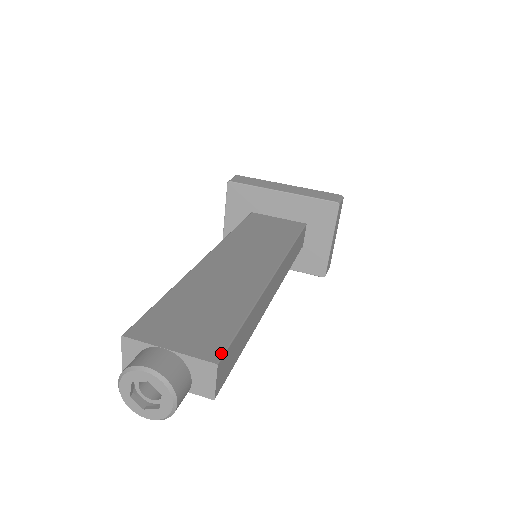
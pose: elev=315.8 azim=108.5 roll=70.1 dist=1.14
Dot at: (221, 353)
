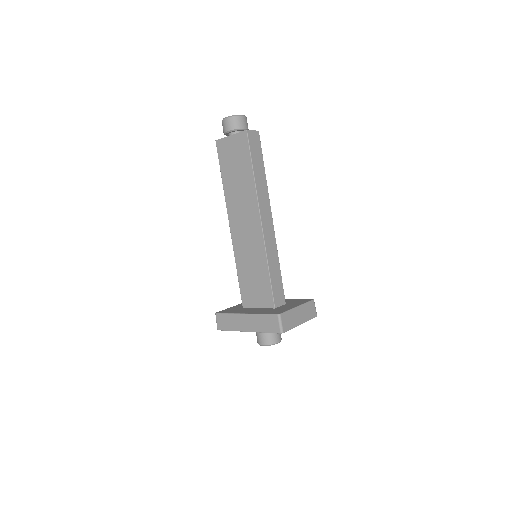
Dot at: (259, 138)
